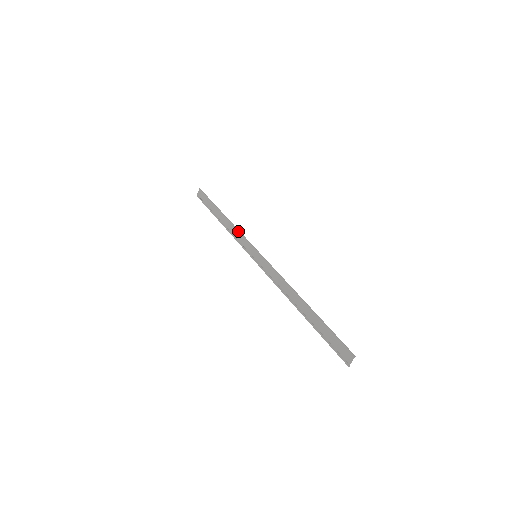
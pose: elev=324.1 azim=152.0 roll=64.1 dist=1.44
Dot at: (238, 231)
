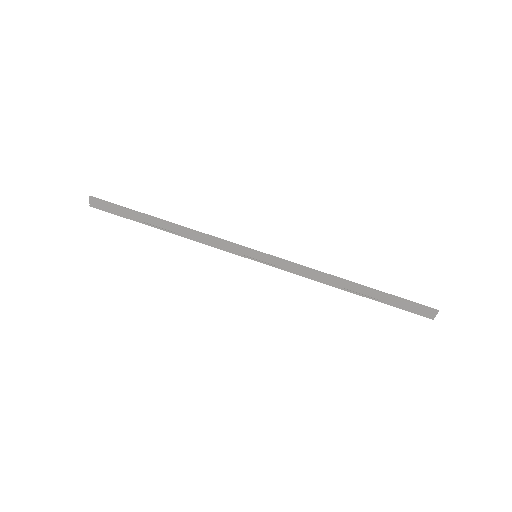
Dot at: (208, 236)
